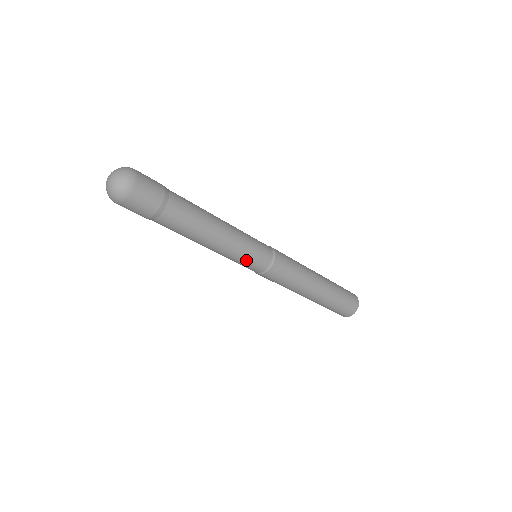
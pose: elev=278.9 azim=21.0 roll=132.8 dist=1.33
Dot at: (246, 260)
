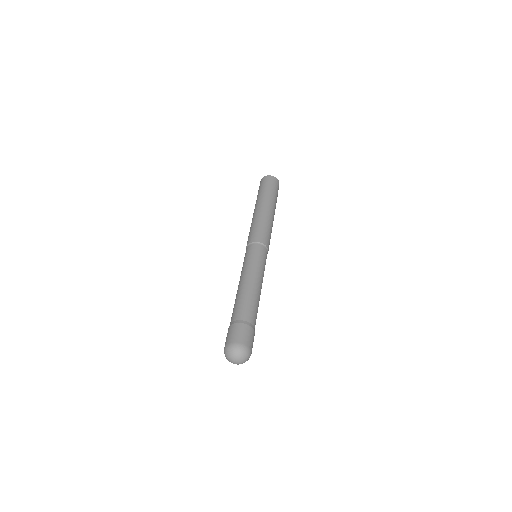
Dot at: occluded
